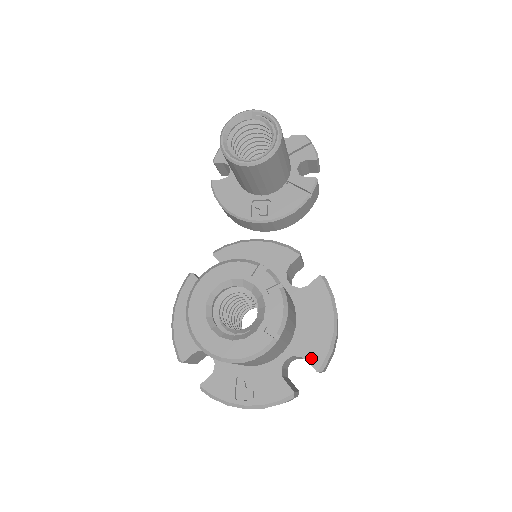
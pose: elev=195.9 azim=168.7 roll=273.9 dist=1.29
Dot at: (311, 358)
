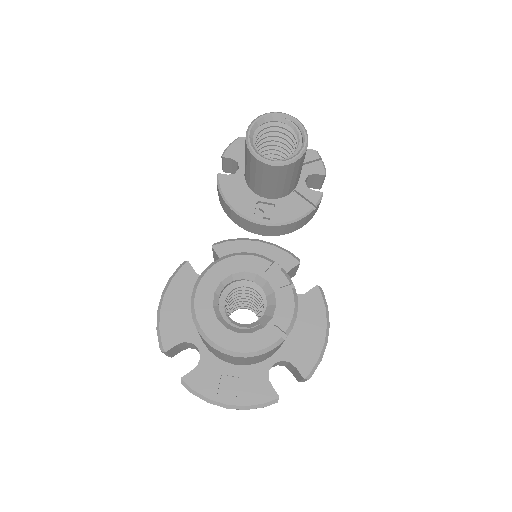
Dot at: (300, 365)
